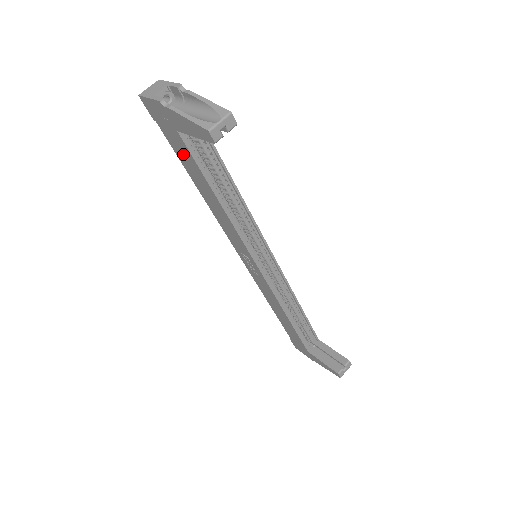
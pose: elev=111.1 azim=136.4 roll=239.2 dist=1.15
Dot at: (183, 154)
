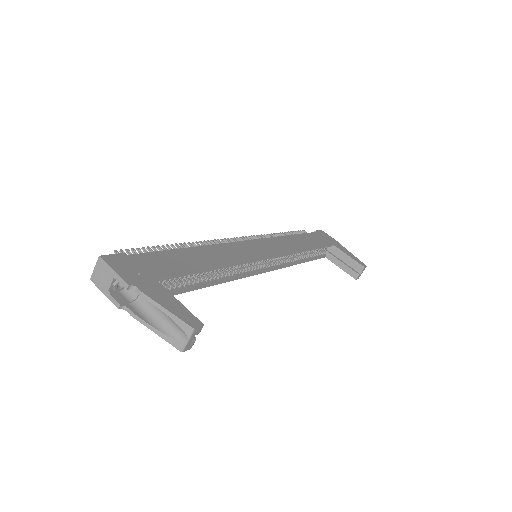
Dot at: occluded
